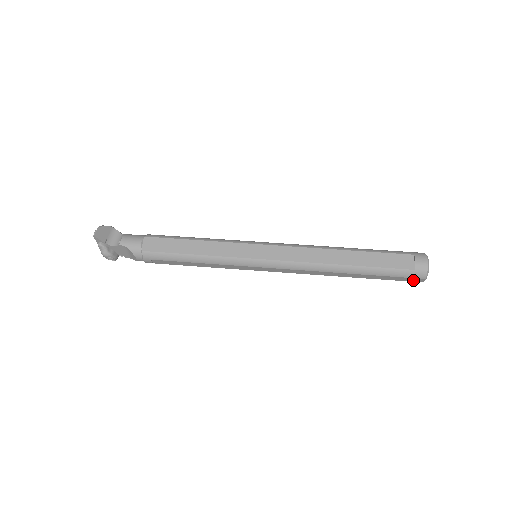
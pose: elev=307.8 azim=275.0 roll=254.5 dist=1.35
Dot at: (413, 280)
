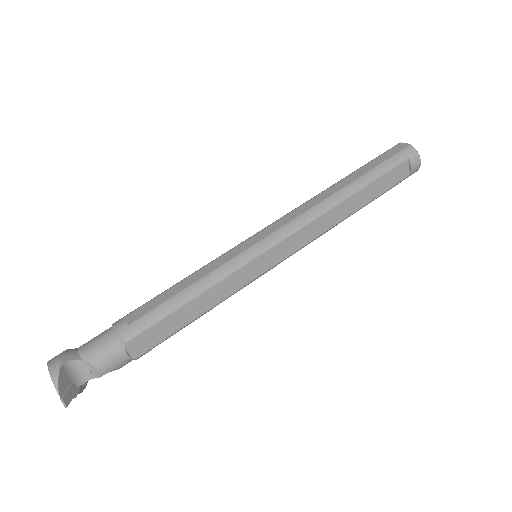
Dot at: occluded
